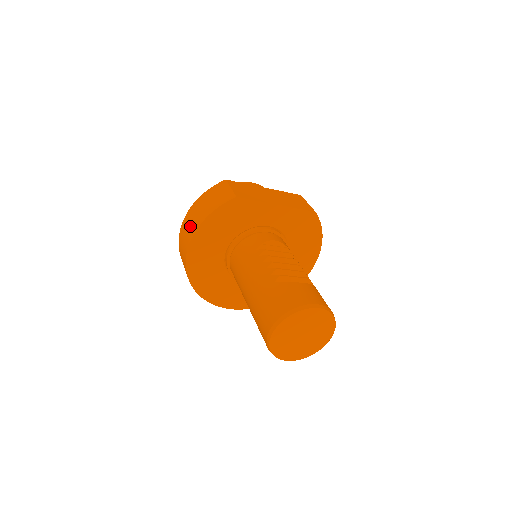
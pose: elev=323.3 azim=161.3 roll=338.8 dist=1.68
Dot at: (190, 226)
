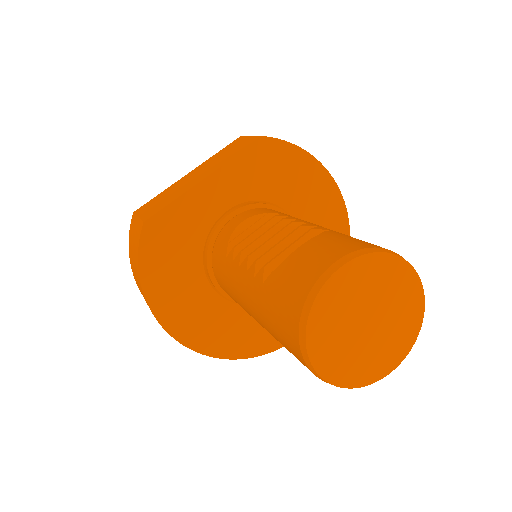
Dot at: occluded
